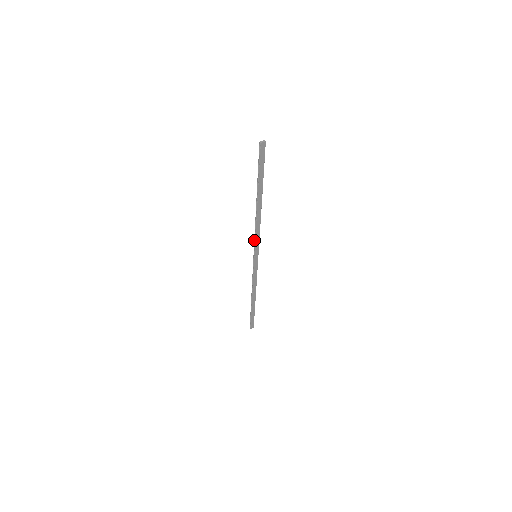
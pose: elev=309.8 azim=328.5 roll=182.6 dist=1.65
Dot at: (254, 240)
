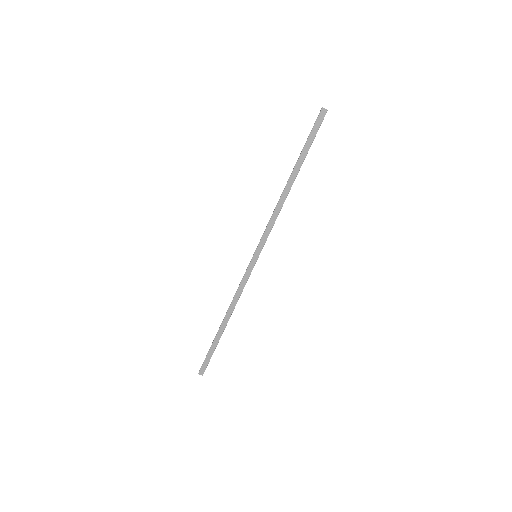
Dot at: (264, 231)
